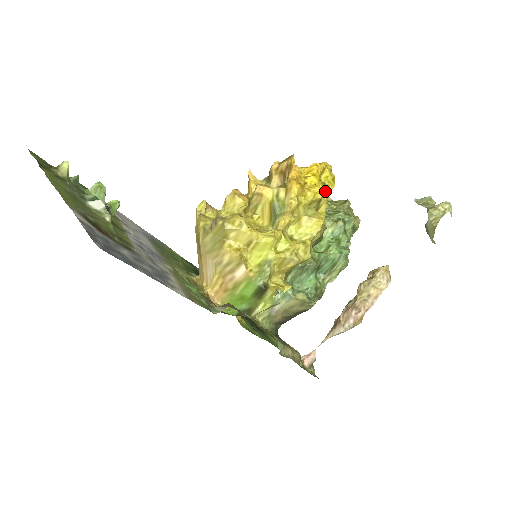
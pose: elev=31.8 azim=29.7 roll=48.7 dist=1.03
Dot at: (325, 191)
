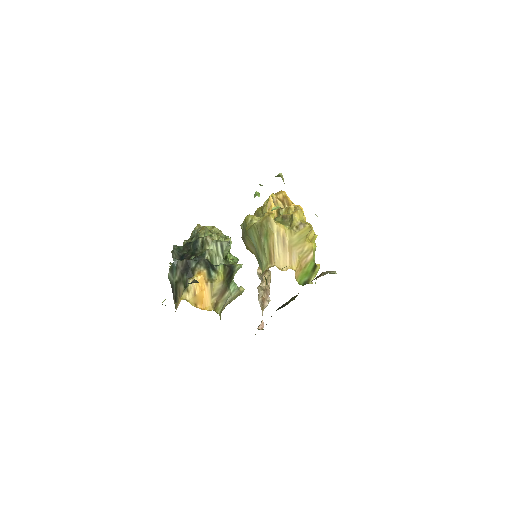
Dot at: occluded
